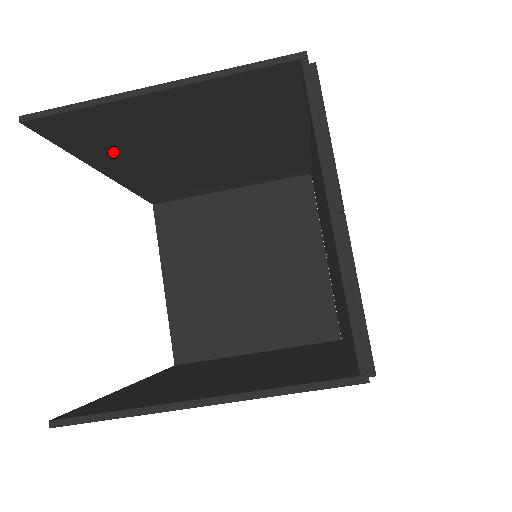
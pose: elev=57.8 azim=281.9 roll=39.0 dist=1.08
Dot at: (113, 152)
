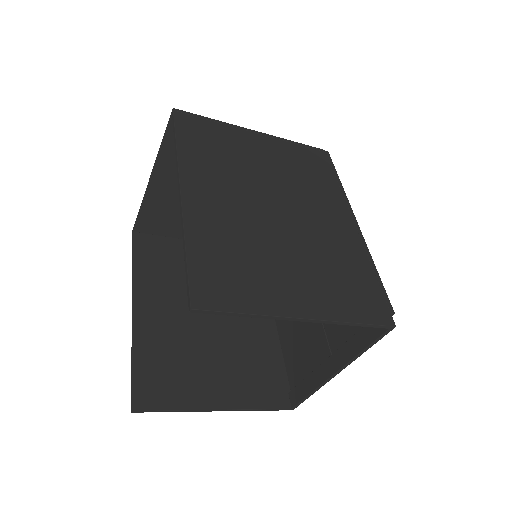
Dot at: (216, 239)
